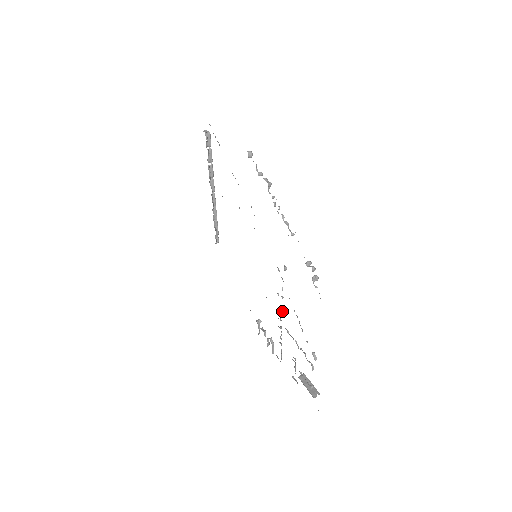
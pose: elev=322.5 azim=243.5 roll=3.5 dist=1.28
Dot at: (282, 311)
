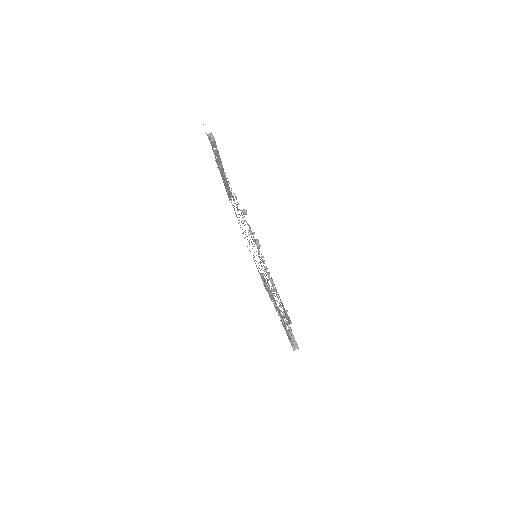
Dot at: (274, 301)
